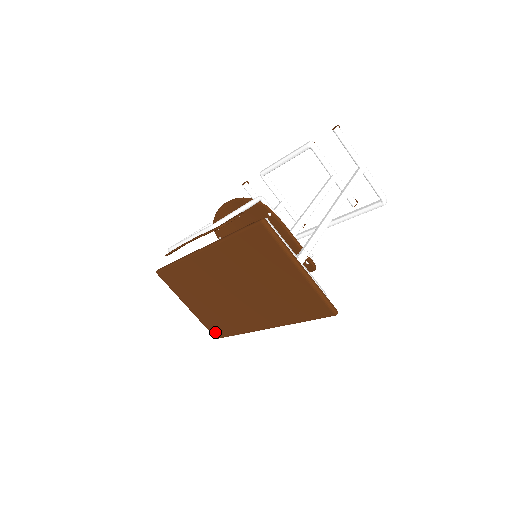
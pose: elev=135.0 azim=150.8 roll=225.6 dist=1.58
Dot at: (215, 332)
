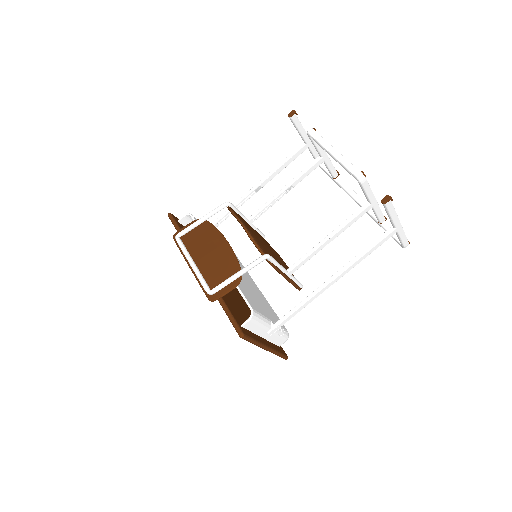
Dot at: occluded
